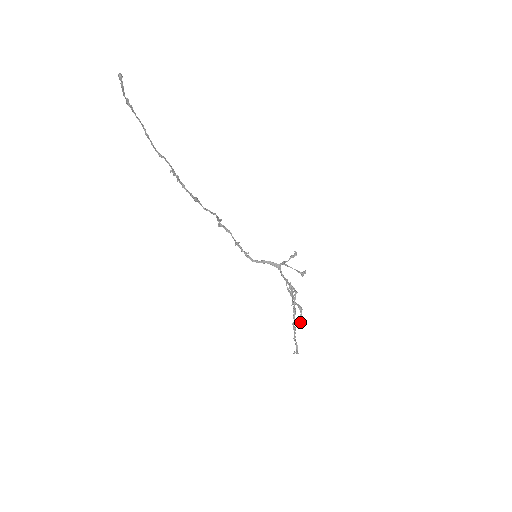
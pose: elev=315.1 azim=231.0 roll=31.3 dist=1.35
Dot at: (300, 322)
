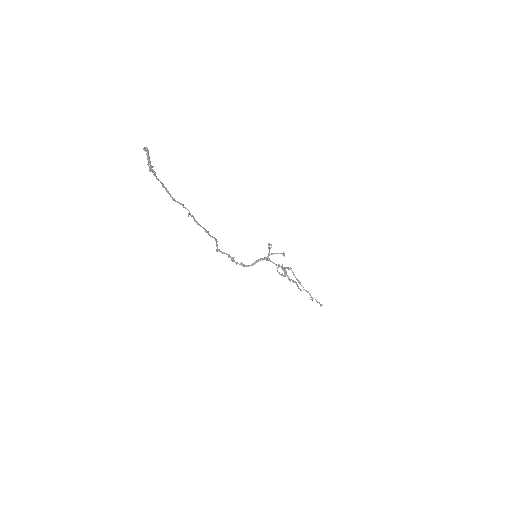
Dot at: occluded
